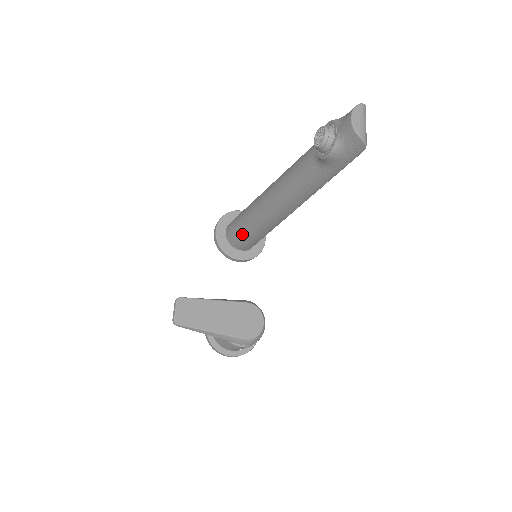
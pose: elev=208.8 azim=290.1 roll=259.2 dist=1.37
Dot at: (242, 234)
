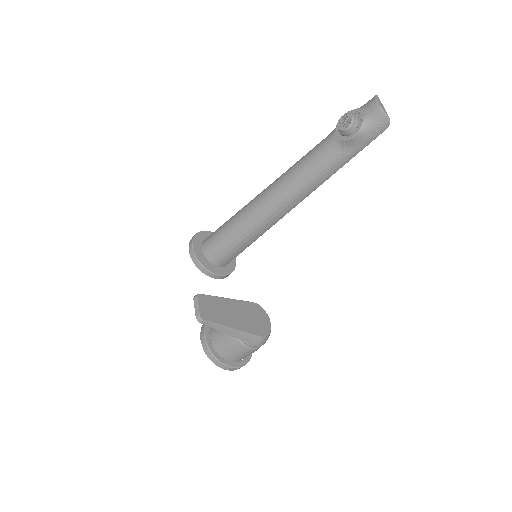
Dot at: (228, 244)
